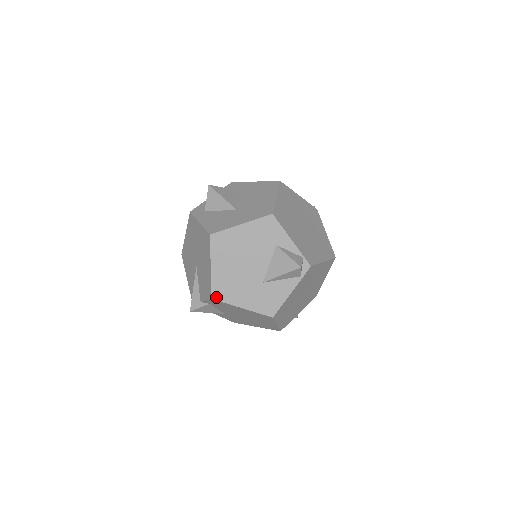
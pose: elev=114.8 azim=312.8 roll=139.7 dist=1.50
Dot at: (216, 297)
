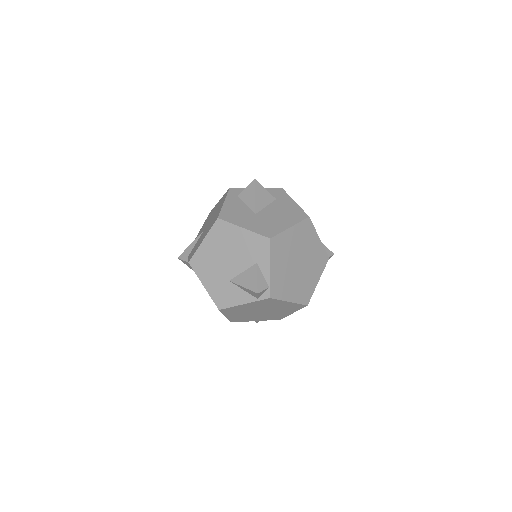
Dot at: (192, 264)
